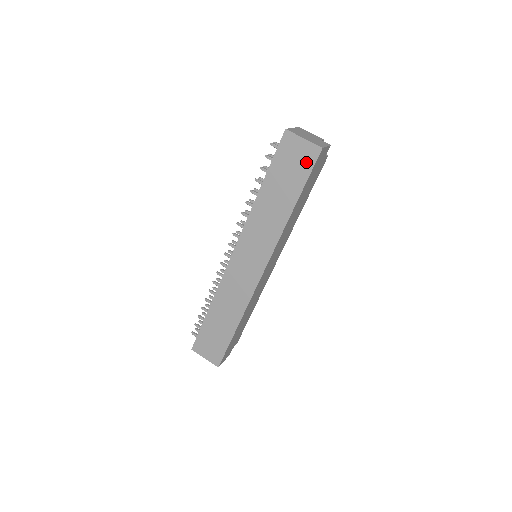
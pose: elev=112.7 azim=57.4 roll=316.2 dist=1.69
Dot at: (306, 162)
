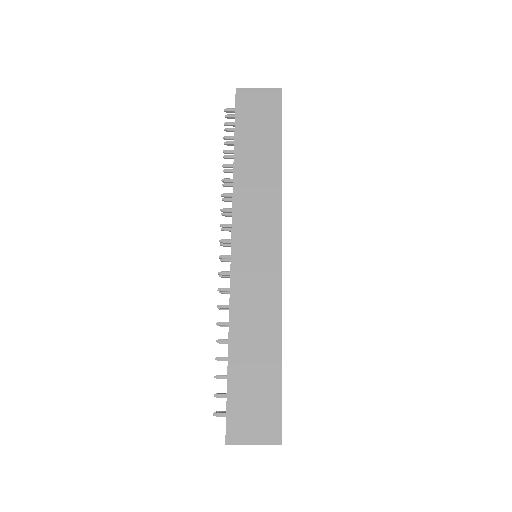
Dot at: (272, 107)
